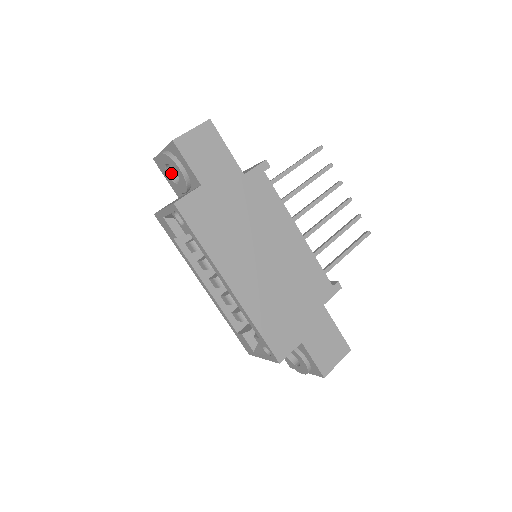
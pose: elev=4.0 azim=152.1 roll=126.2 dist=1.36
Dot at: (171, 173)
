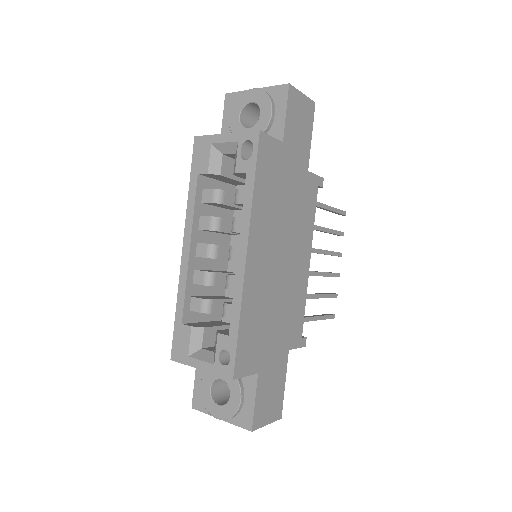
Dot at: (242, 116)
